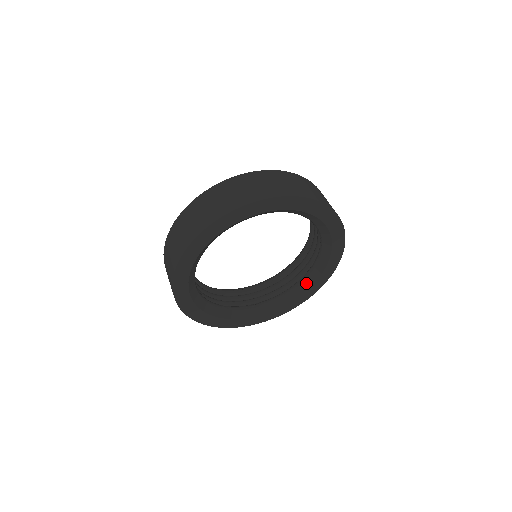
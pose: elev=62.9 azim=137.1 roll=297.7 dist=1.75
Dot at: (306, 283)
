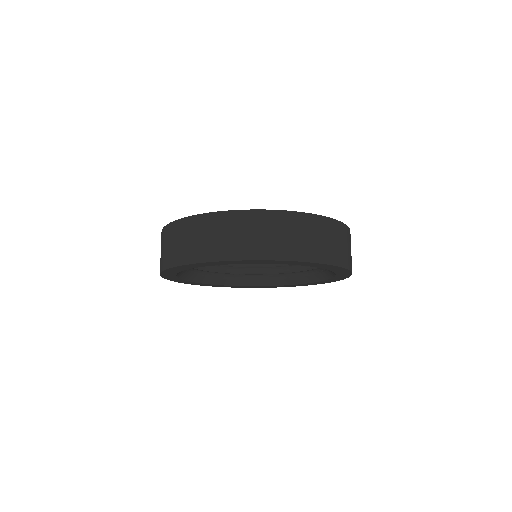
Dot at: (295, 280)
